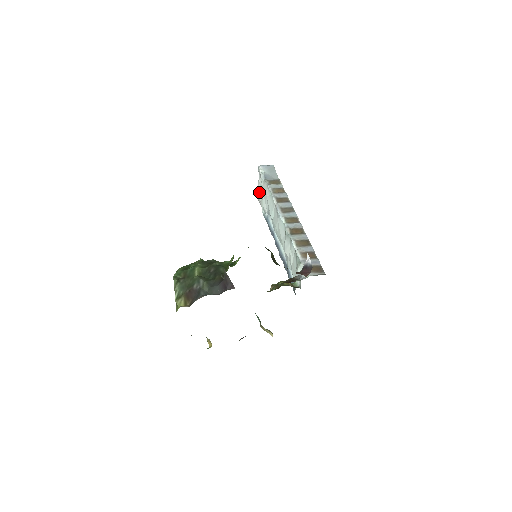
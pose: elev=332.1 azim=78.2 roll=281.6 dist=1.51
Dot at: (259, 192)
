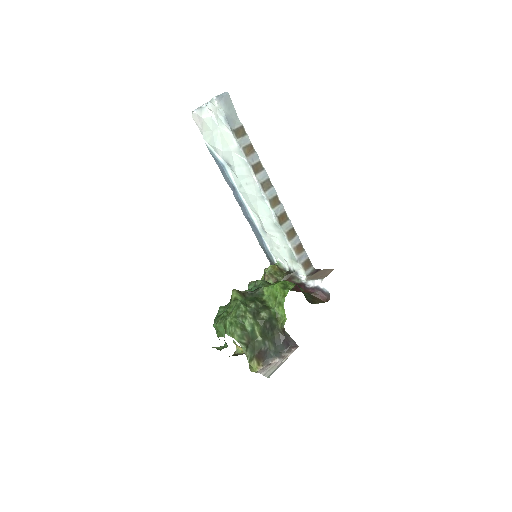
Dot at: (206, 123)
